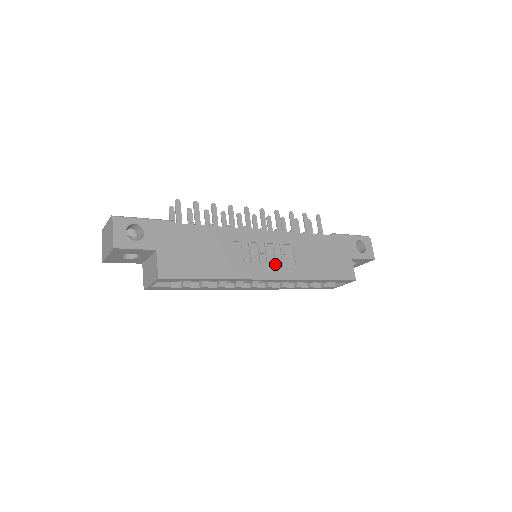
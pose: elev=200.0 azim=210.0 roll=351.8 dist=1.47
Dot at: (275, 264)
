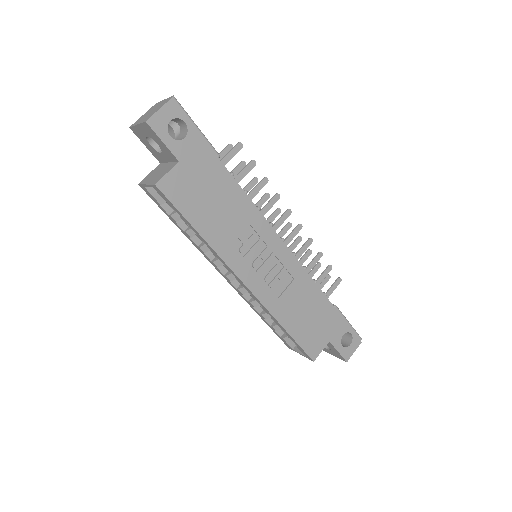
Dot at: (263, 278)
